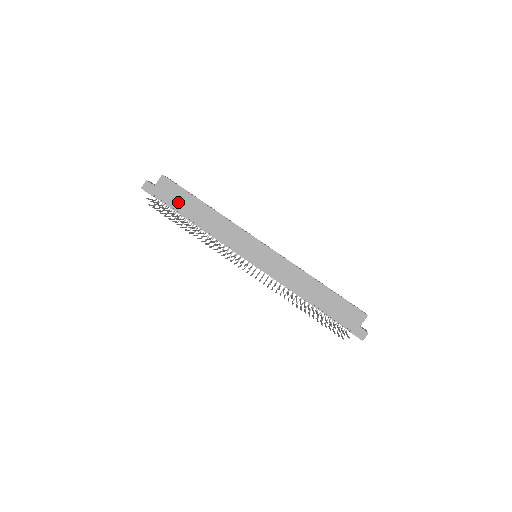
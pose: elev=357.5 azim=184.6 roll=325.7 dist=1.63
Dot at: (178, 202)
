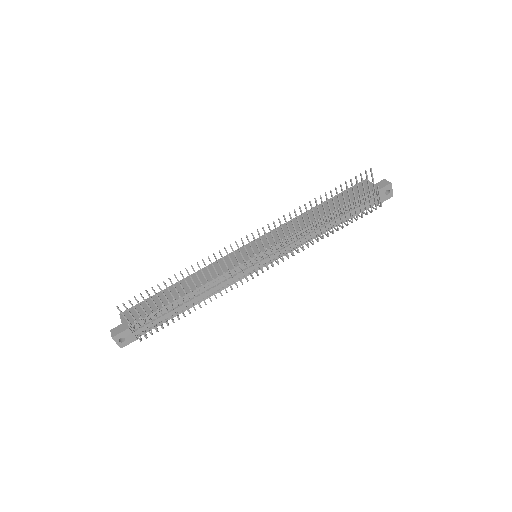
Dot at: (154, 306)
